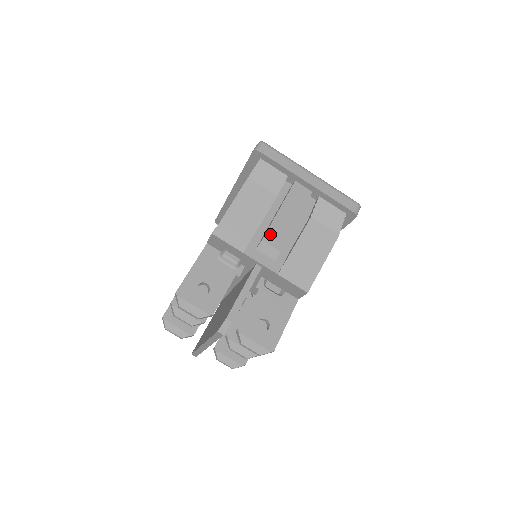
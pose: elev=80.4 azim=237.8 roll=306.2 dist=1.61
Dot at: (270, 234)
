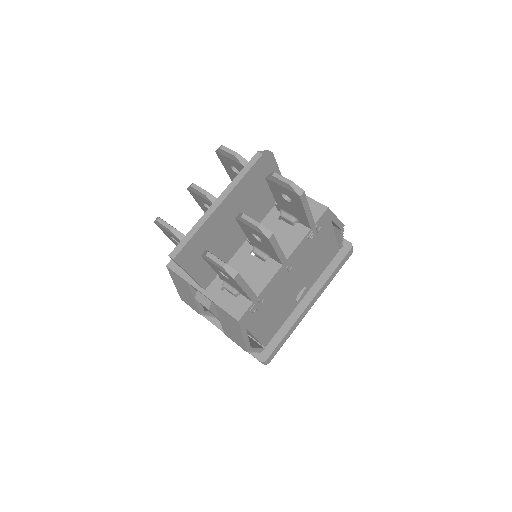
Dot at: occluded
